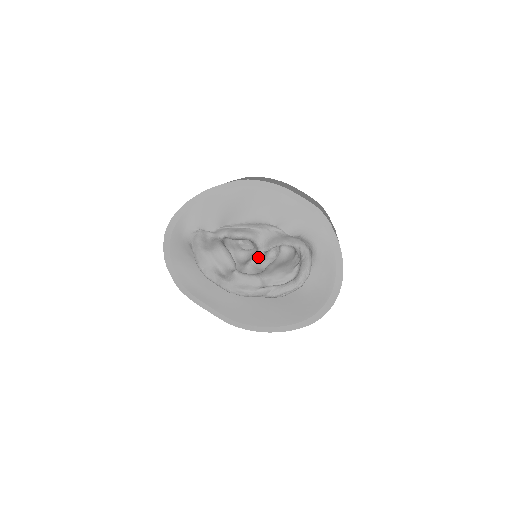
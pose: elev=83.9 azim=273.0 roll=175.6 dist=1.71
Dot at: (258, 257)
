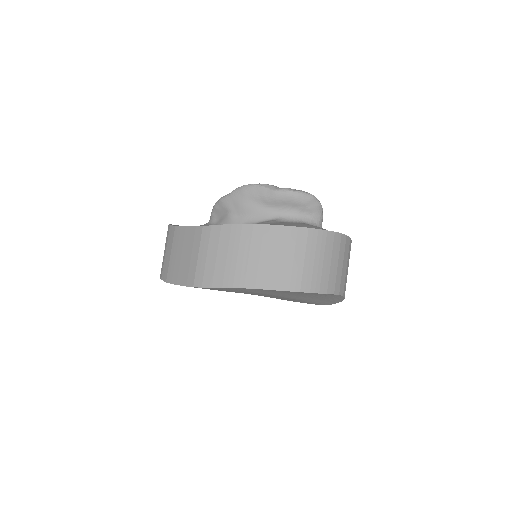
Dot at: occluded
